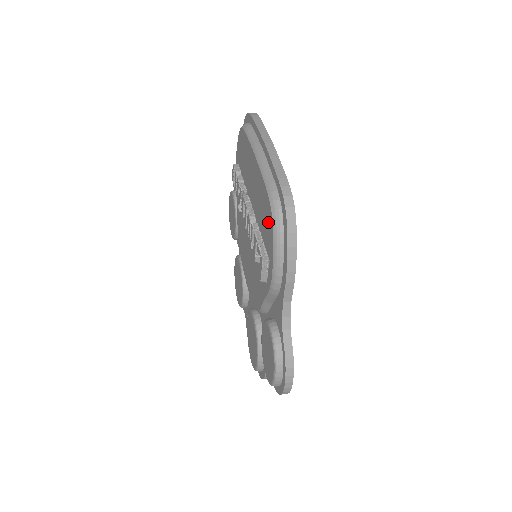
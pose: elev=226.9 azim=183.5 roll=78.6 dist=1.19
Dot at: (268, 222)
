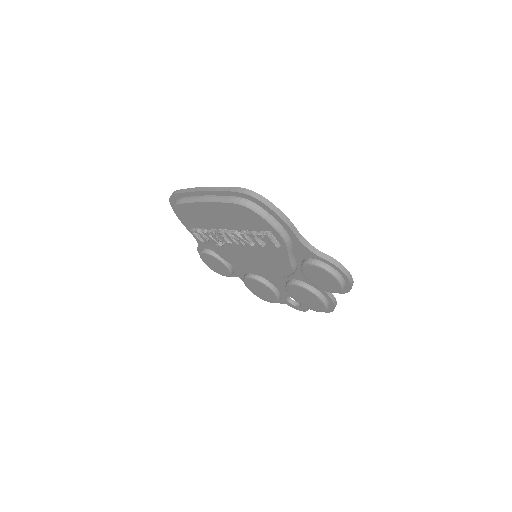
Dot at: (249, 215)
